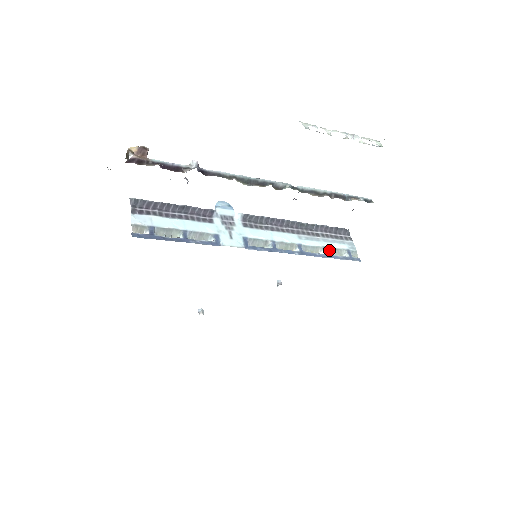
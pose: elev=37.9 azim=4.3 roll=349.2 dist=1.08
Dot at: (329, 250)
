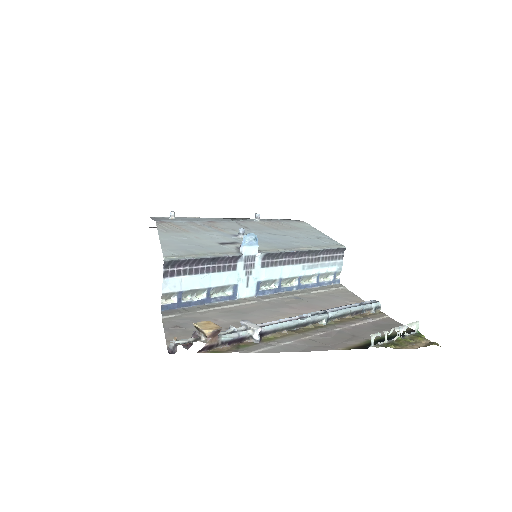
Dot at: (321, 275)
